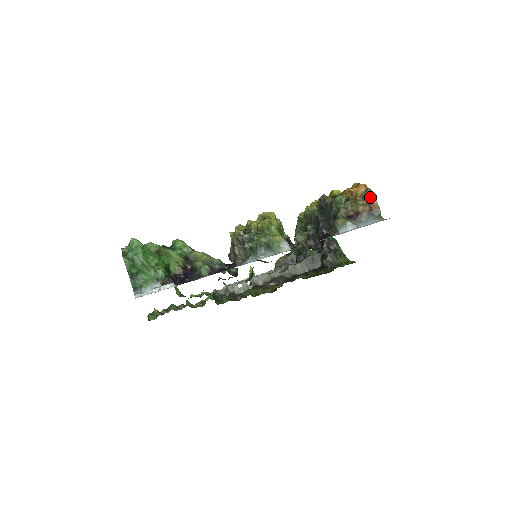
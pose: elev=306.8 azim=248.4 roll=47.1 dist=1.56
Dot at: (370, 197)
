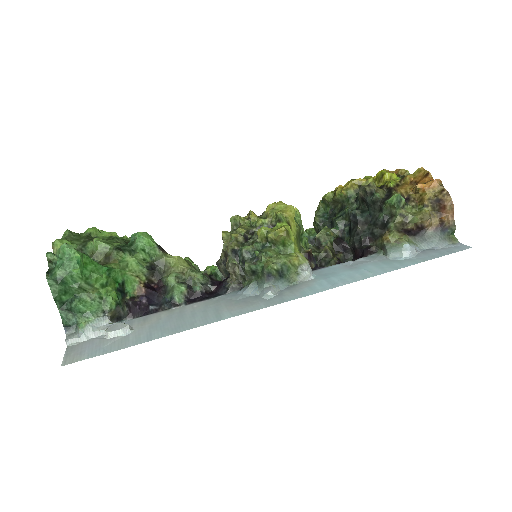
Dot at: (445, 204)
